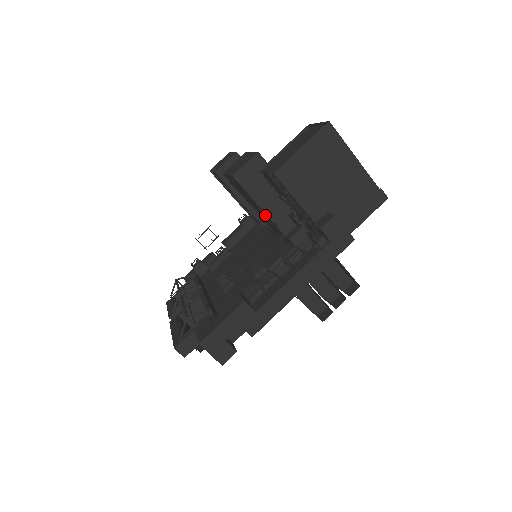
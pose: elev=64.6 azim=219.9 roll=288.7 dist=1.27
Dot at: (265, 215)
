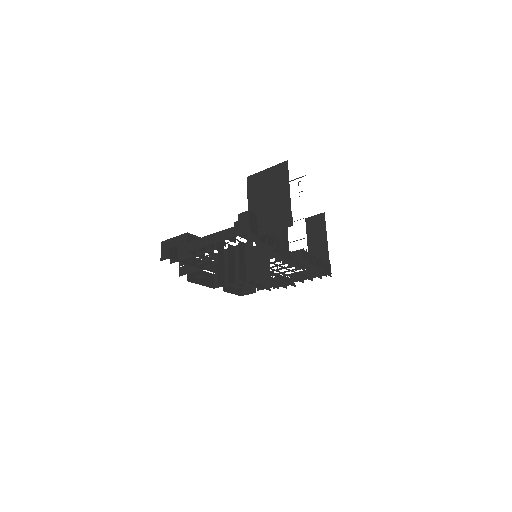
Dot at: occluded
